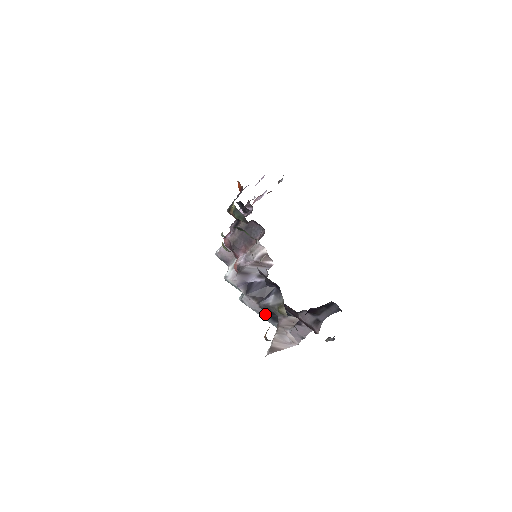
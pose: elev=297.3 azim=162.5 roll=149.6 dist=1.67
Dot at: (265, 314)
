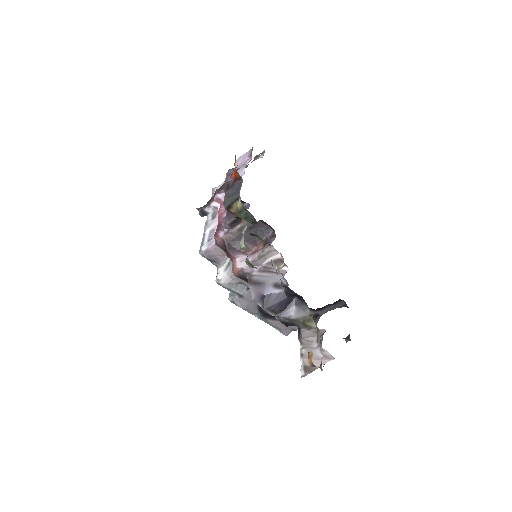
Dot at: (257, 312)
